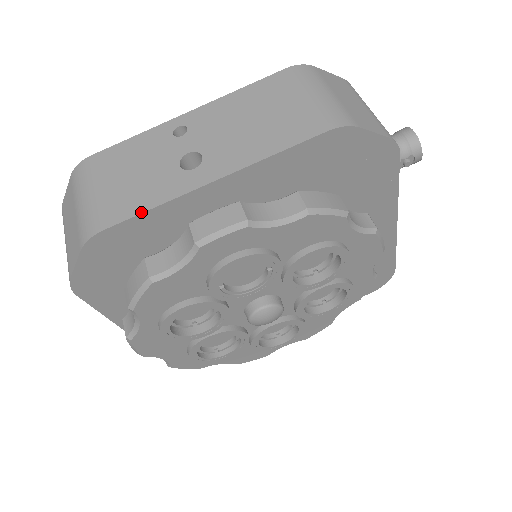
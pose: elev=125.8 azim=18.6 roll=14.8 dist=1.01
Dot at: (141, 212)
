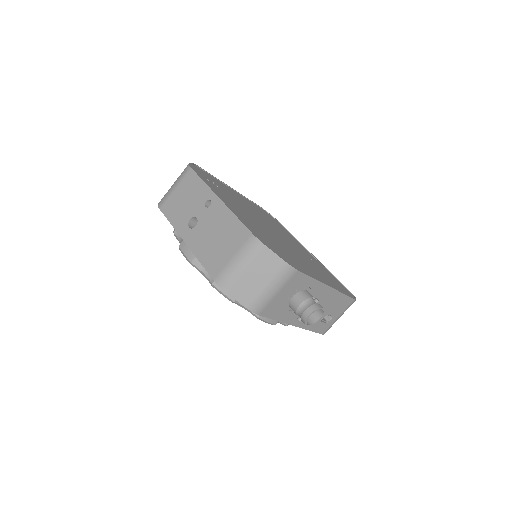
Dot at: (168, 220)
